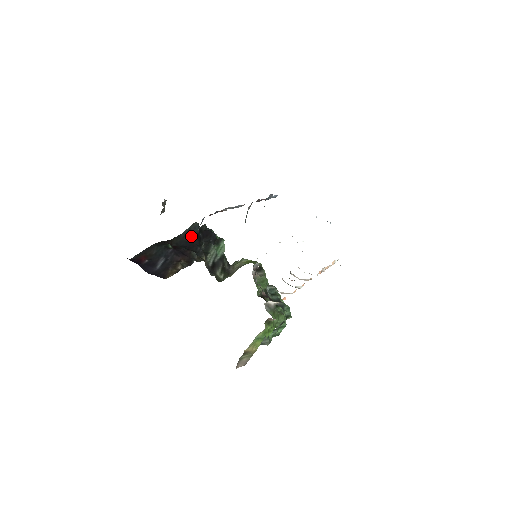
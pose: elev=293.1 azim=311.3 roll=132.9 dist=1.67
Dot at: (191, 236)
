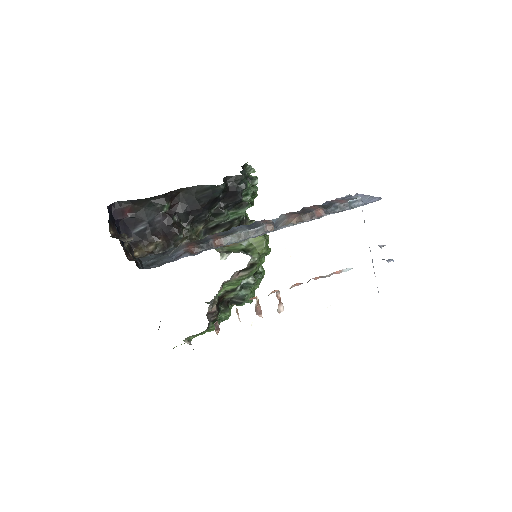
Dot at: (204, 198)
